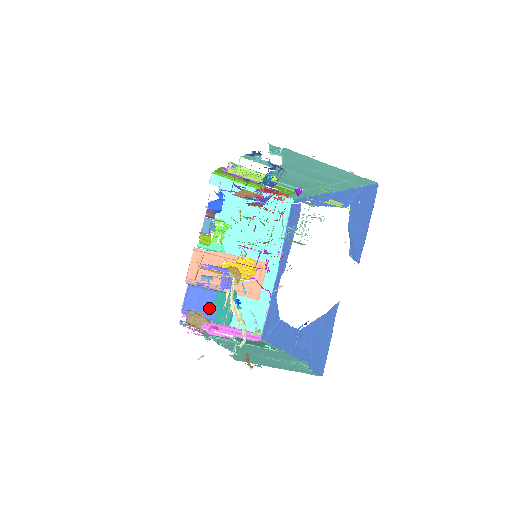
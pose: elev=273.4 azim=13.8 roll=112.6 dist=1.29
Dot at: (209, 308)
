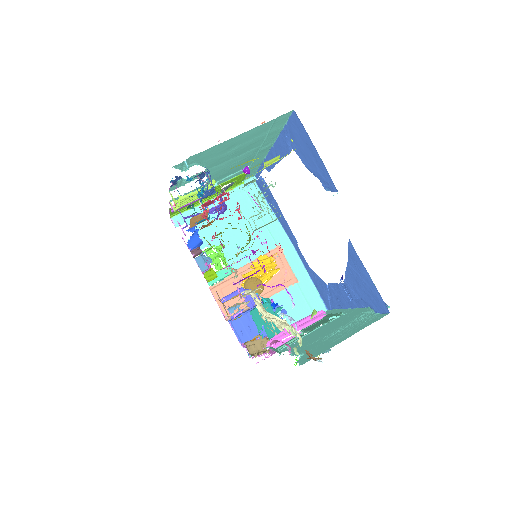
Dot at: occluded
